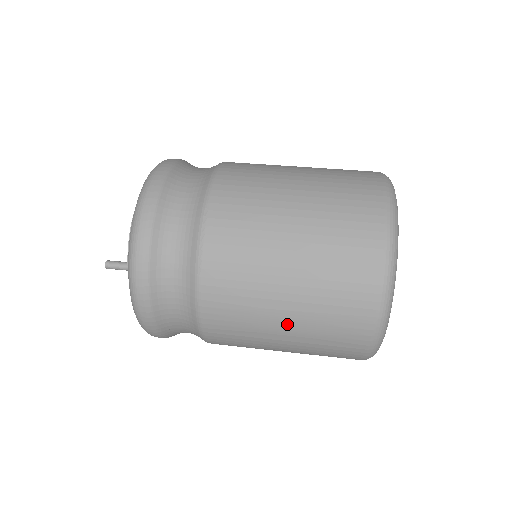
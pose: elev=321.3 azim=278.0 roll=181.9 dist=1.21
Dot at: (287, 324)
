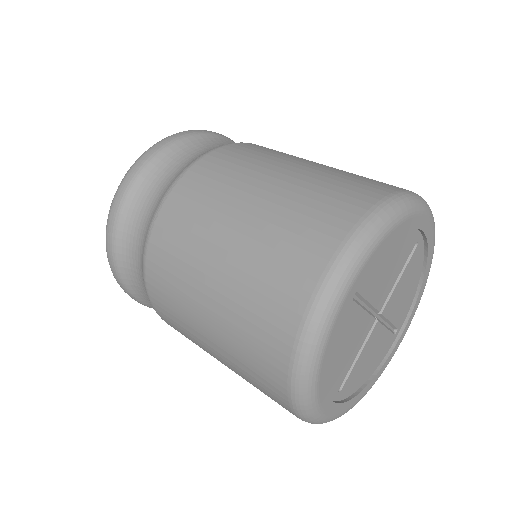
Dot at: (209, 327)
